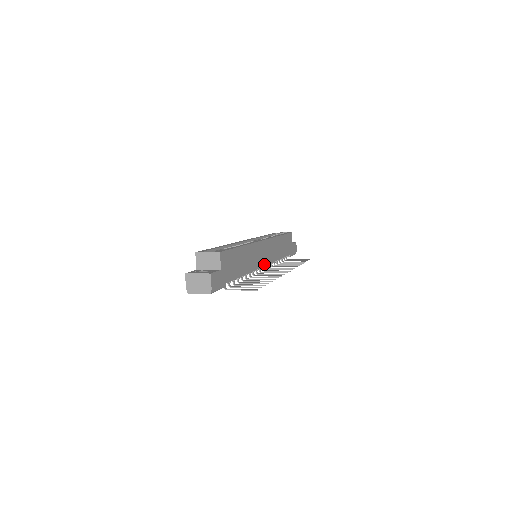
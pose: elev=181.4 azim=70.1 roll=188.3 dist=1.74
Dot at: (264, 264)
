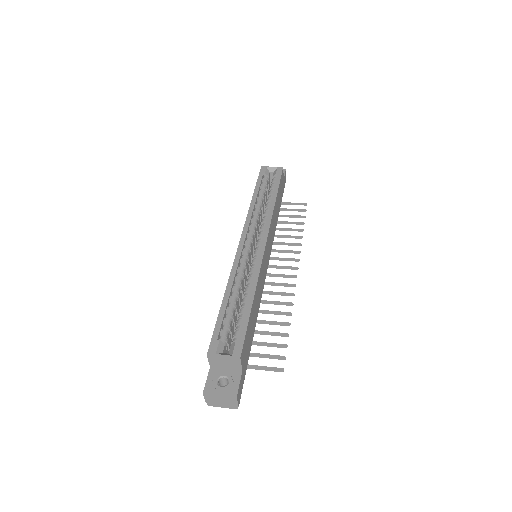
Dot at: (267, 266)
